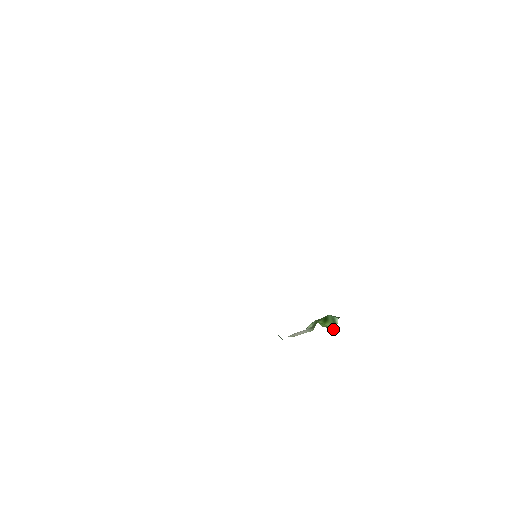
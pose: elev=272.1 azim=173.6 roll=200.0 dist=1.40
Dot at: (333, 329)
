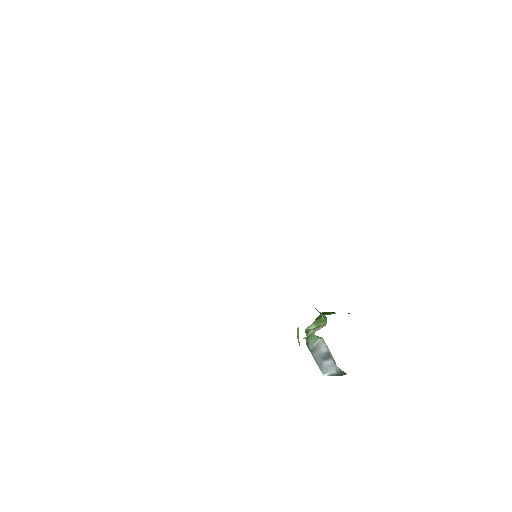
Dot at: occluded
